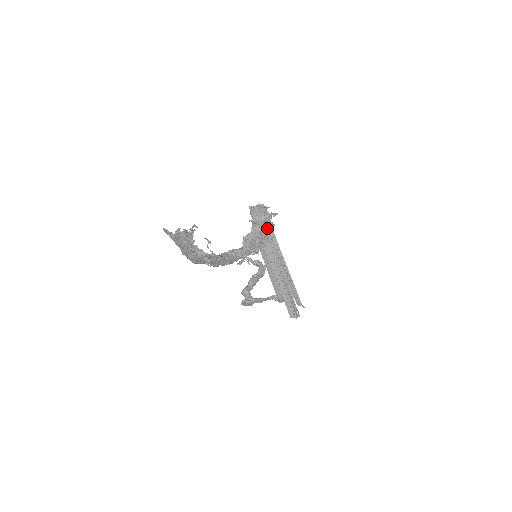
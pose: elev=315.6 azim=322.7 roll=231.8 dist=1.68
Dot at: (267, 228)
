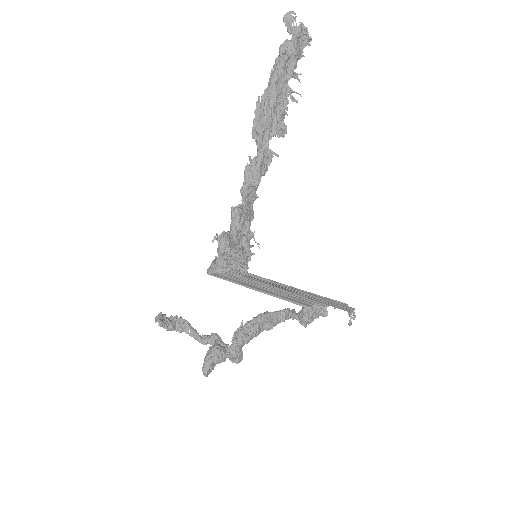
Dot at: occluded
